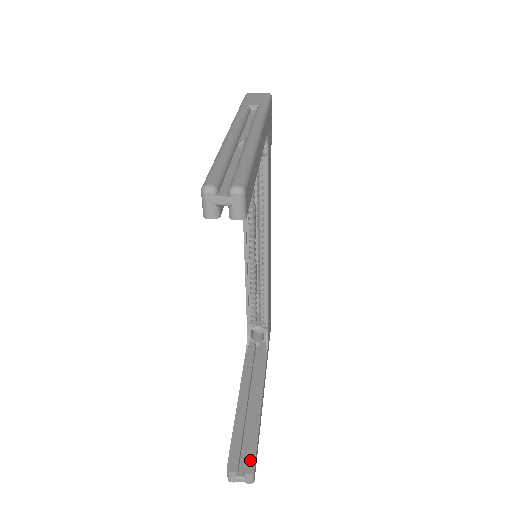
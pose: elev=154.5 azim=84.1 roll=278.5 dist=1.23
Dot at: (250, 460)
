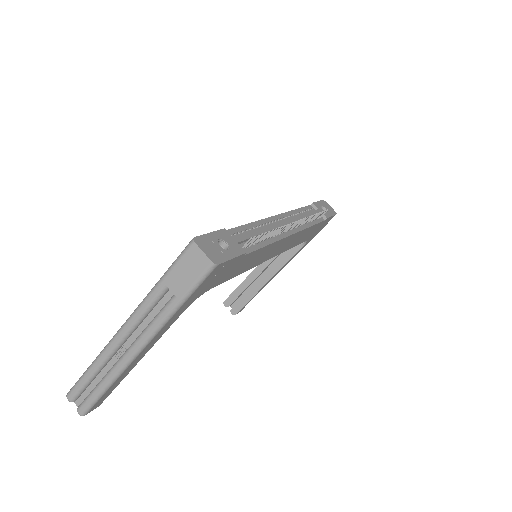
Dot at: (237, 308)
